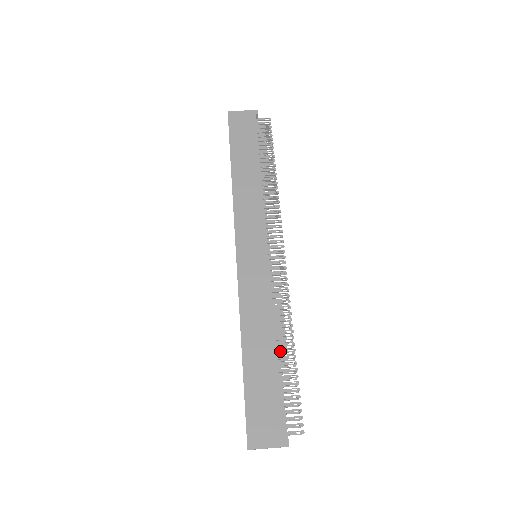
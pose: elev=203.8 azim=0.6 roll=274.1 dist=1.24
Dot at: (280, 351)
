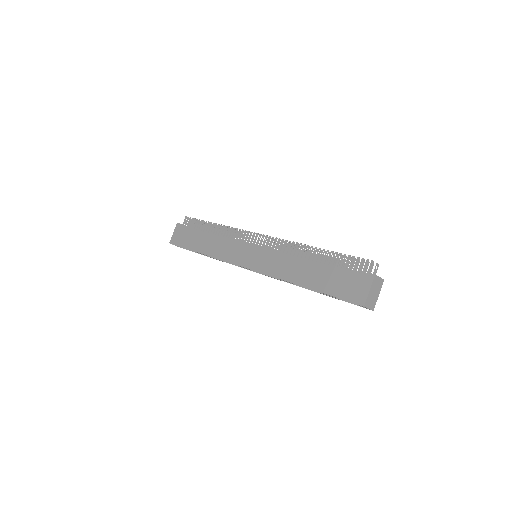
Dot at: (316, 259)
